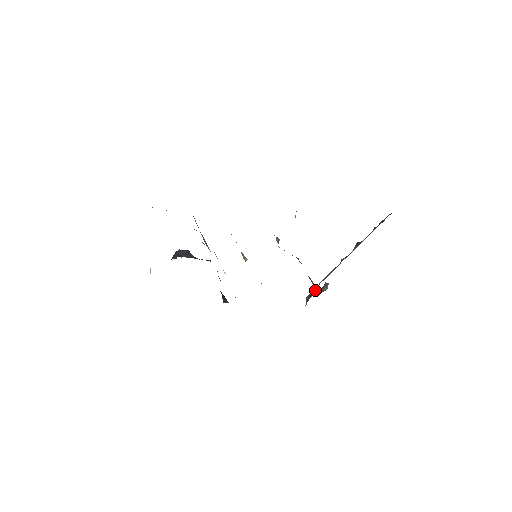
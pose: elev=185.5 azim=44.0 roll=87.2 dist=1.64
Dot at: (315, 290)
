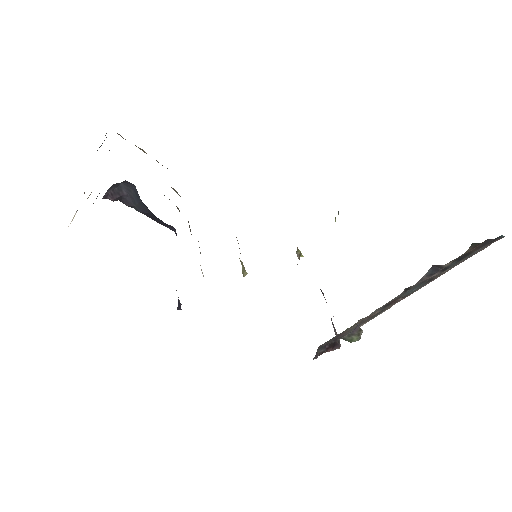
Dot at: (337, 344)
